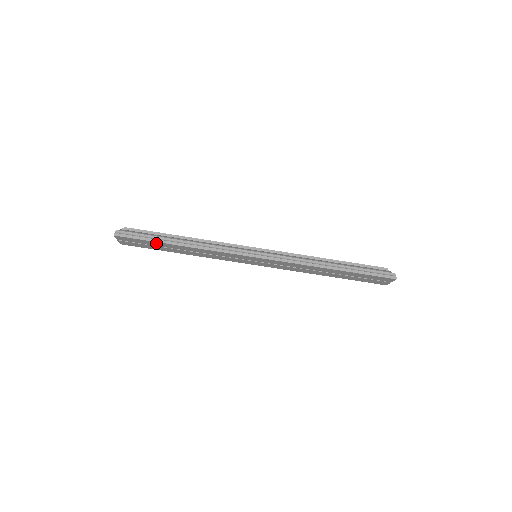
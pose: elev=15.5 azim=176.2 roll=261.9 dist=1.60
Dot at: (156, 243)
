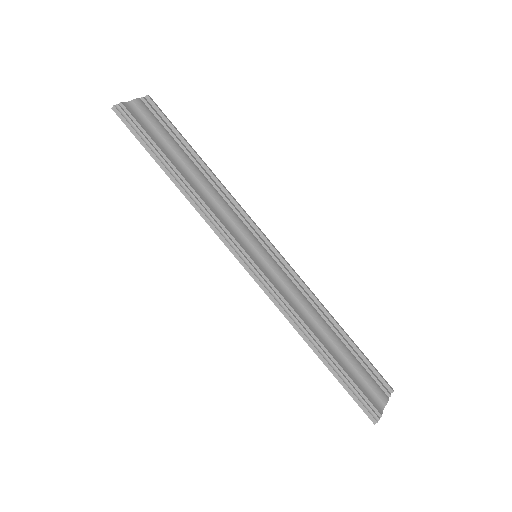
Dot at: (153, 154)
